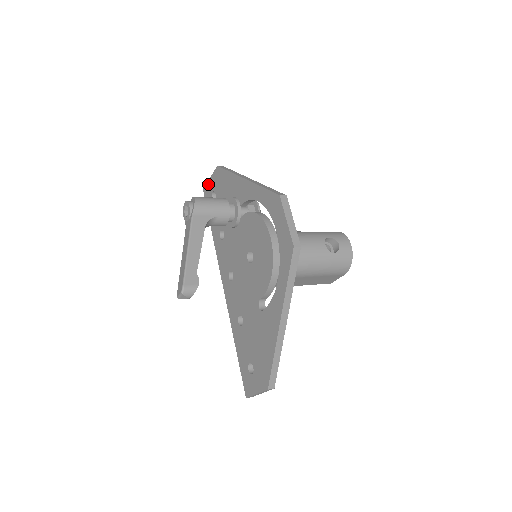
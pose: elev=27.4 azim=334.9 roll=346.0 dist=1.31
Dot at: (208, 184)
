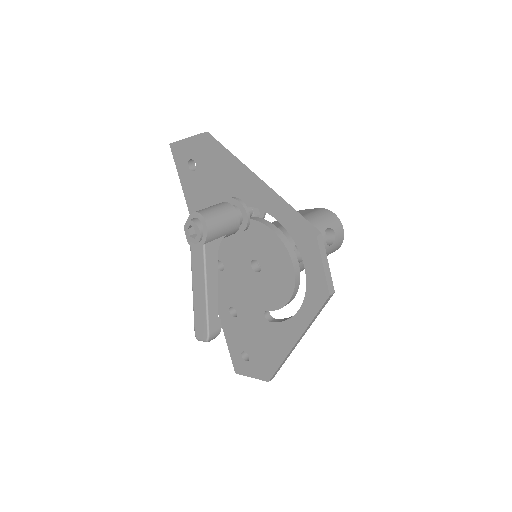
Dot at: (181, 144)
